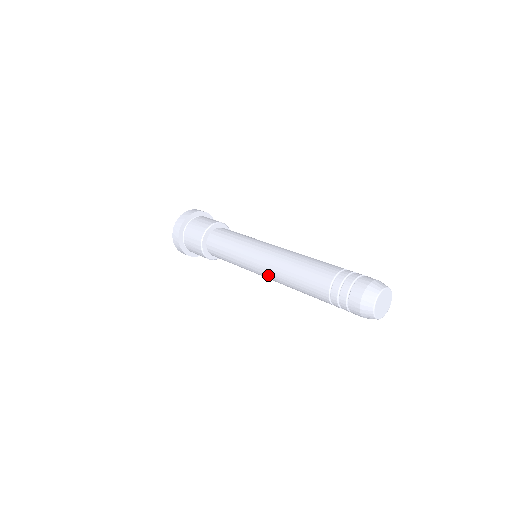
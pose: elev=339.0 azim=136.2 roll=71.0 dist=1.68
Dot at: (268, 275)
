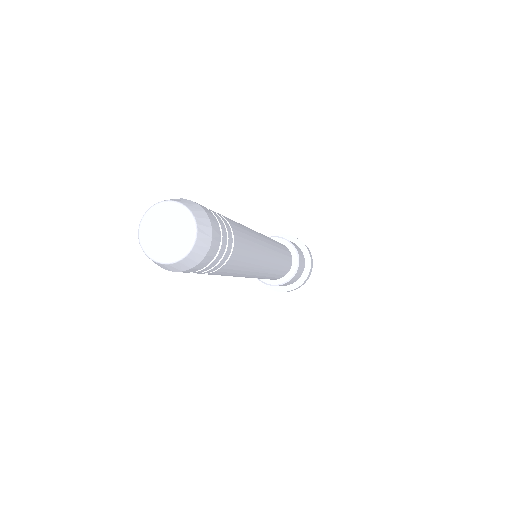
Dot at: occluded
